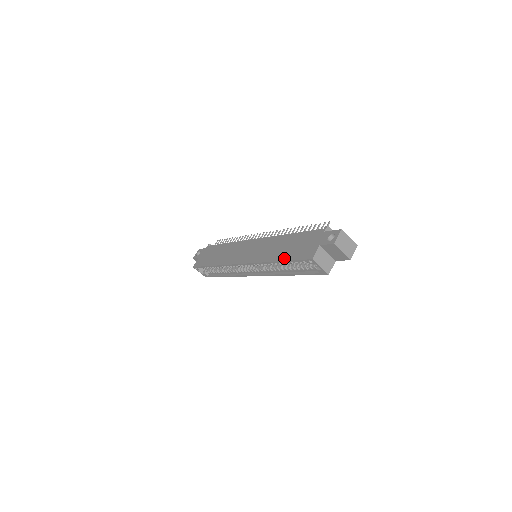
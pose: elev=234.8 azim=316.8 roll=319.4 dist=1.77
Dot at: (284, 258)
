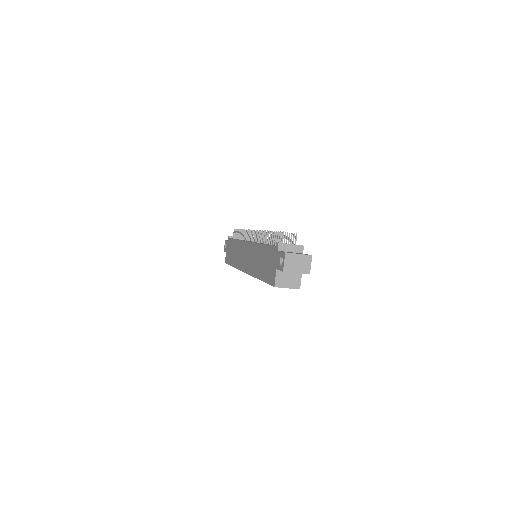
Dot at: (261, 278)
